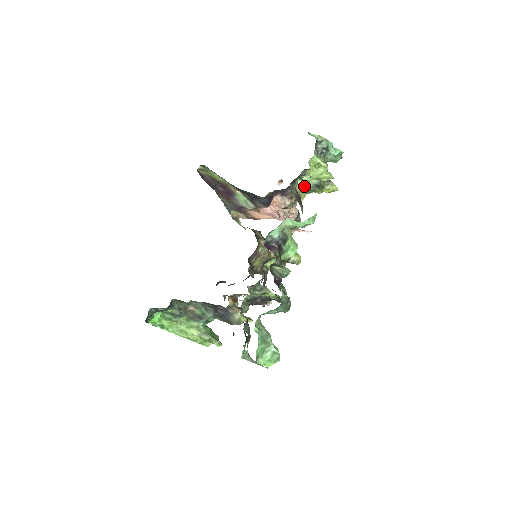
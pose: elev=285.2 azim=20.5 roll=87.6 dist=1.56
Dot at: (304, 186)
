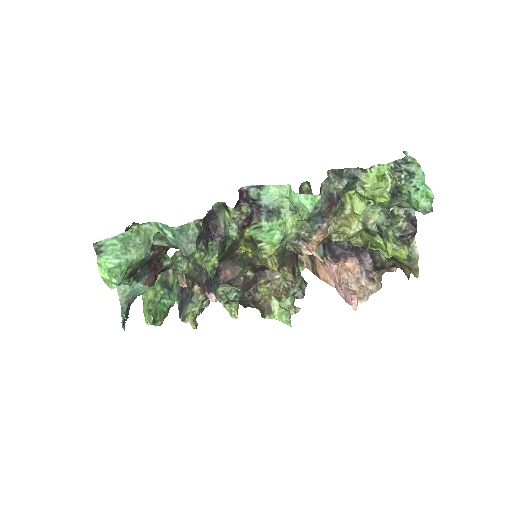
Dot at: (358, 207)
